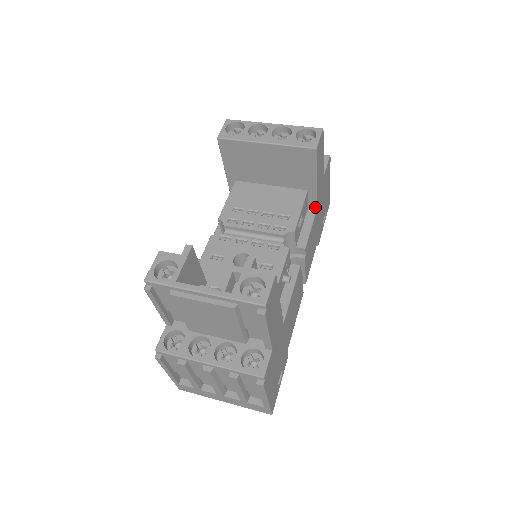
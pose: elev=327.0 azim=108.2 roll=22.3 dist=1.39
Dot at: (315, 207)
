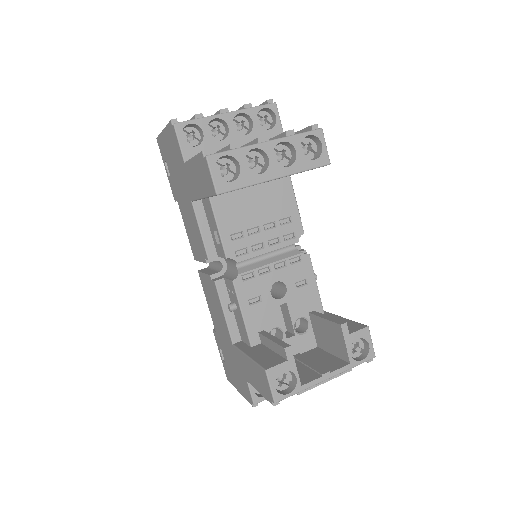
Dot at: occluded
